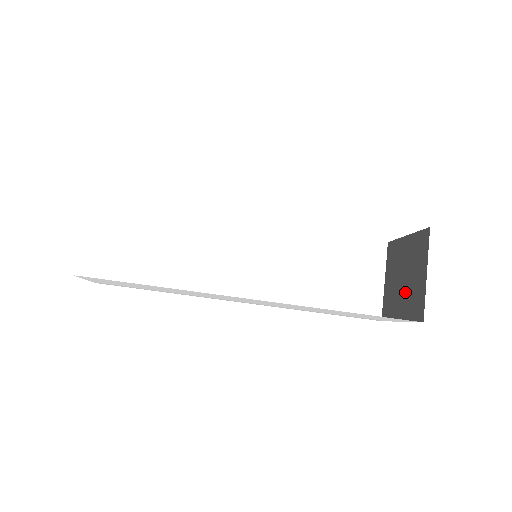
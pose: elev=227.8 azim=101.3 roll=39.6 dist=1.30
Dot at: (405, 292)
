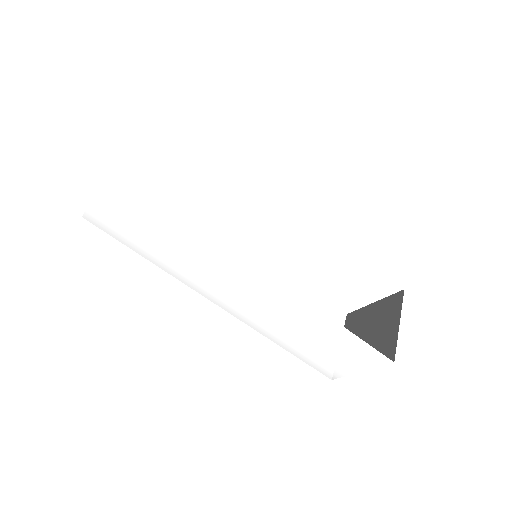
Dot at: occluded
